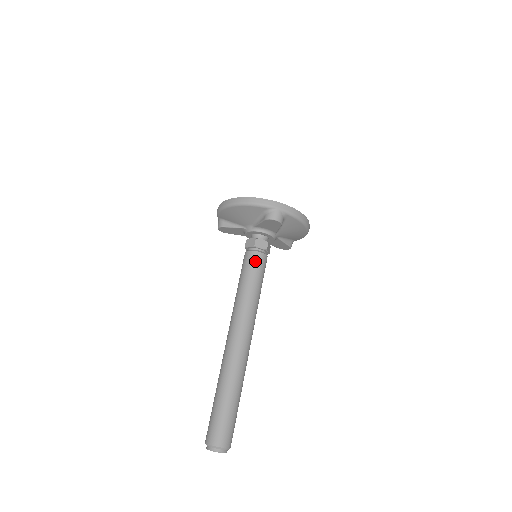
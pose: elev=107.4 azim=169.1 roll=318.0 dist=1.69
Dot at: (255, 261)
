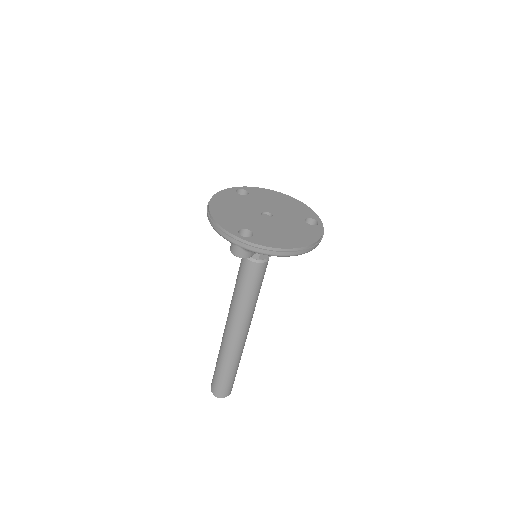
Dot at: (245, 269)
